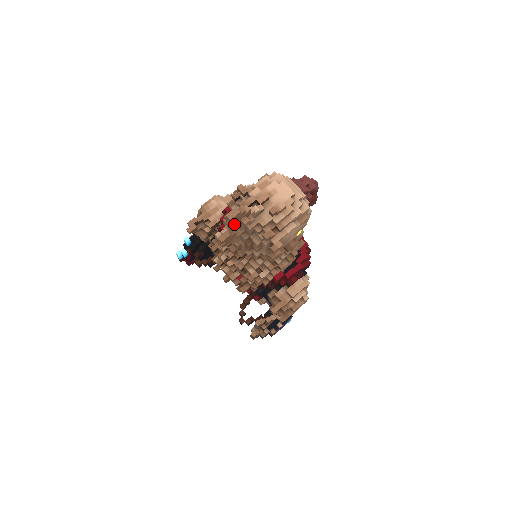
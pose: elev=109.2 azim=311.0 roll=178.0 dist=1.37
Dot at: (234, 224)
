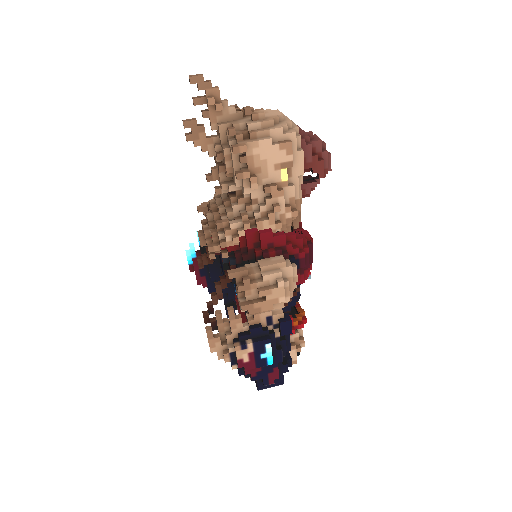
Dot at: (198, 98)
